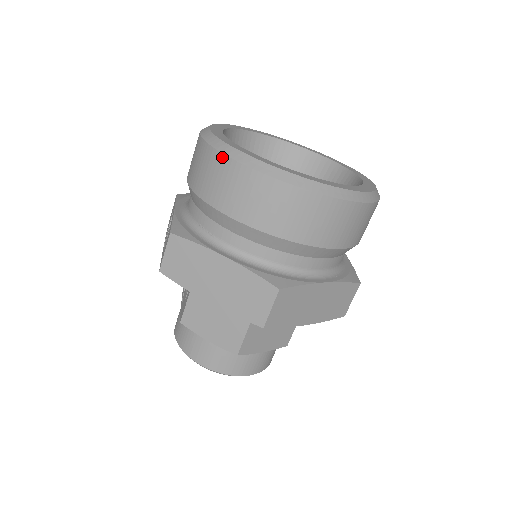
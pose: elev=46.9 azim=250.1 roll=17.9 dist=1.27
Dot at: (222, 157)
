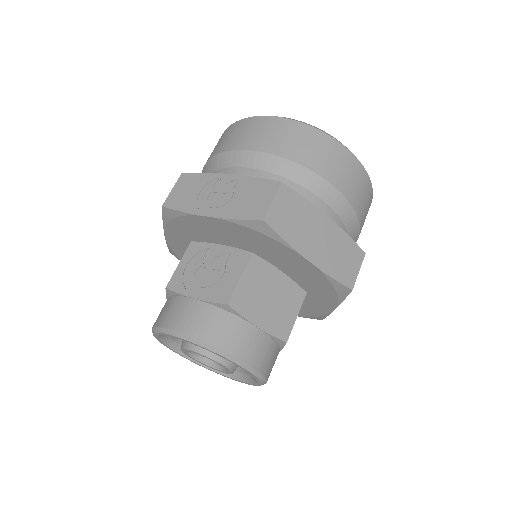
Dot at: (323, 134)
